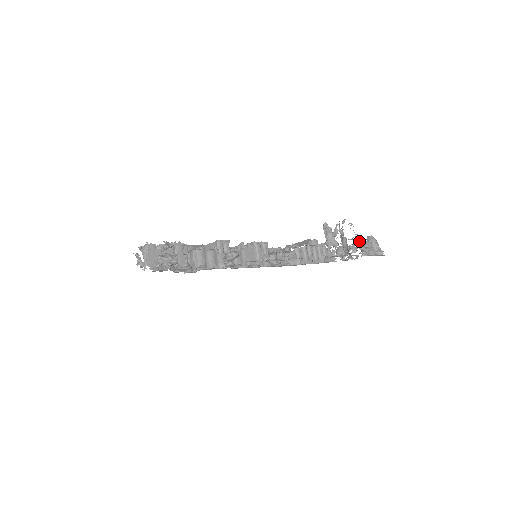
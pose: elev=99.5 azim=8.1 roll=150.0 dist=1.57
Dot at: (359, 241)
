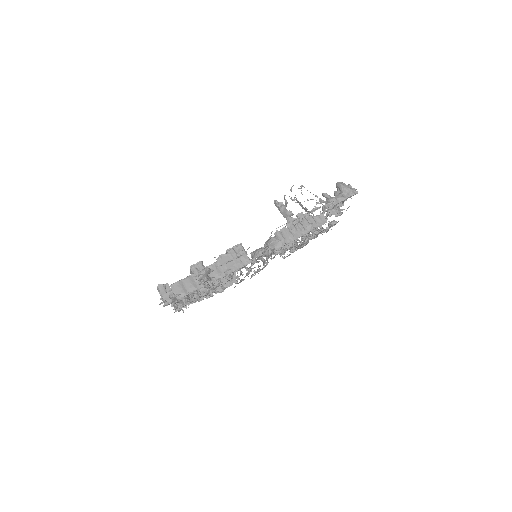
Dot at: (317, 197)
